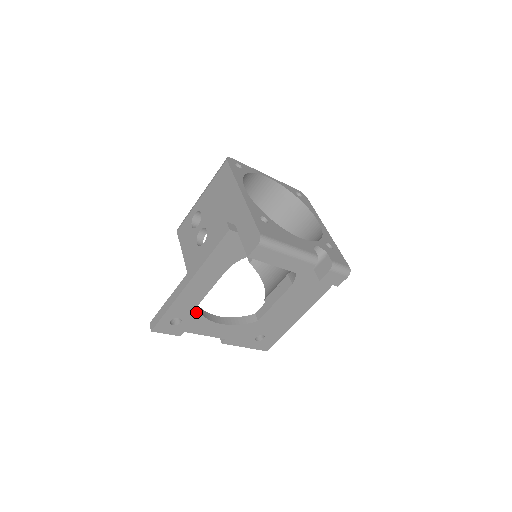
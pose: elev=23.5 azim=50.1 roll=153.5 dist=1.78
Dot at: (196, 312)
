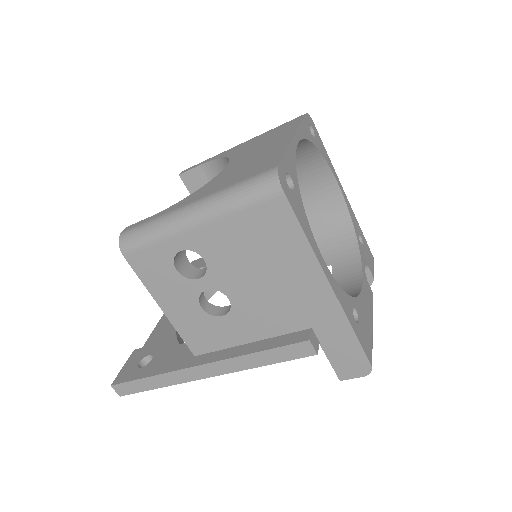
Dot at: occluded
